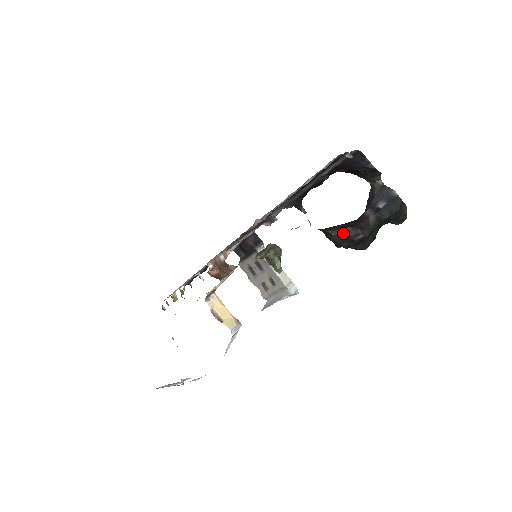
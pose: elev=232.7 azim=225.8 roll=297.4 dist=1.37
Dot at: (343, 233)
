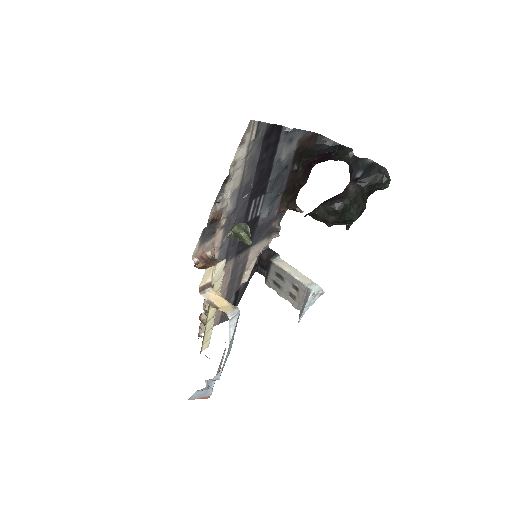
Dot at: (324, 208)
